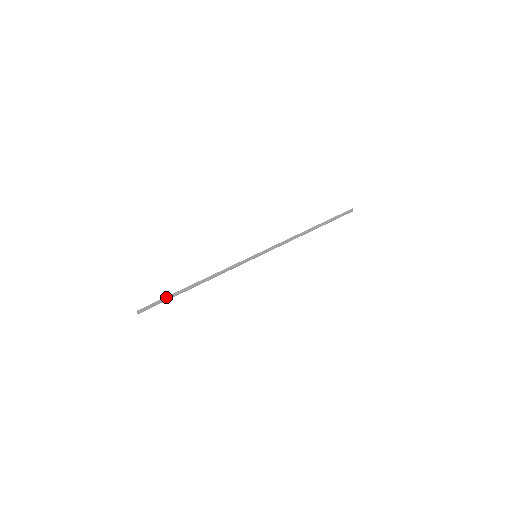
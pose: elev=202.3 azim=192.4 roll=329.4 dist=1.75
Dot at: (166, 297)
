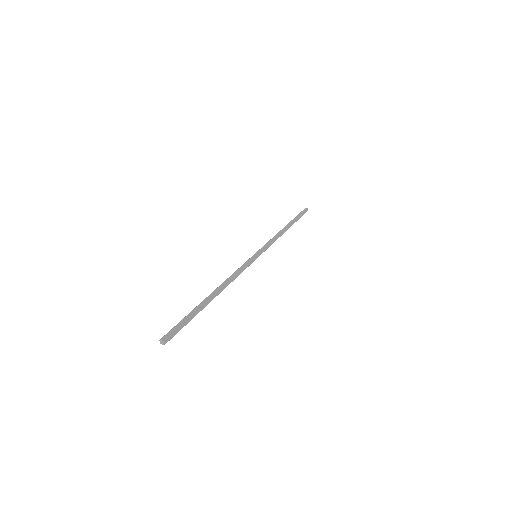
Dot at: (192, 316)
